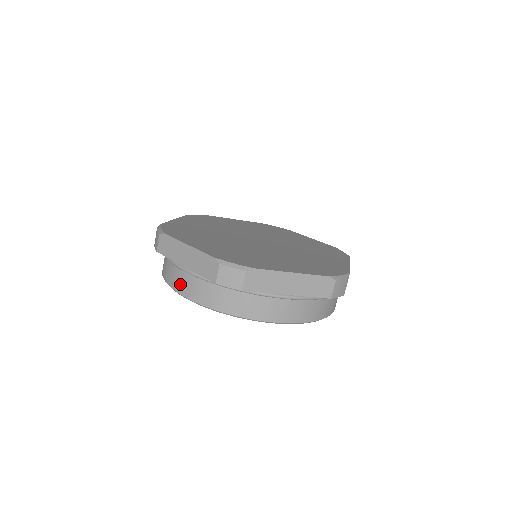
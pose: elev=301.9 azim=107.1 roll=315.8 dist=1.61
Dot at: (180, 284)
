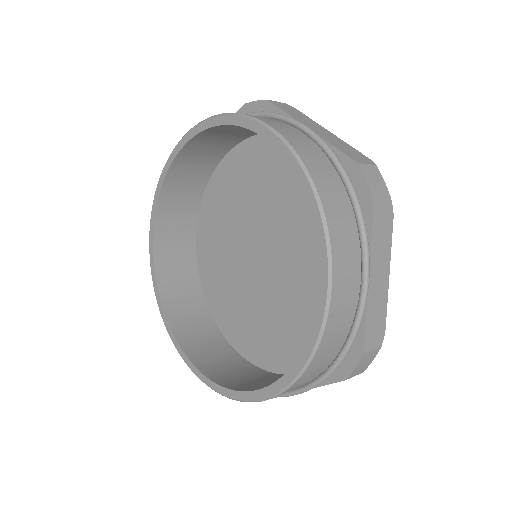
Dot at: occluded
